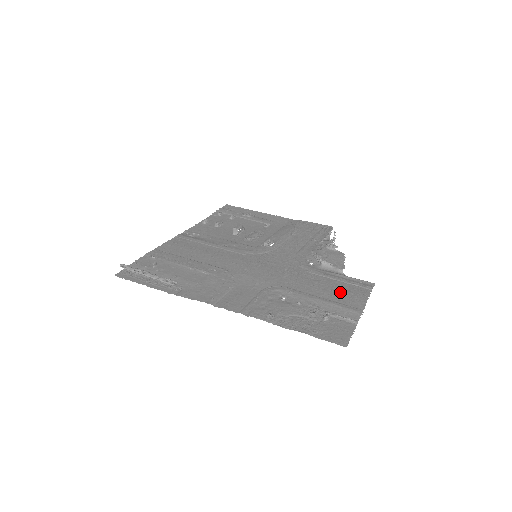
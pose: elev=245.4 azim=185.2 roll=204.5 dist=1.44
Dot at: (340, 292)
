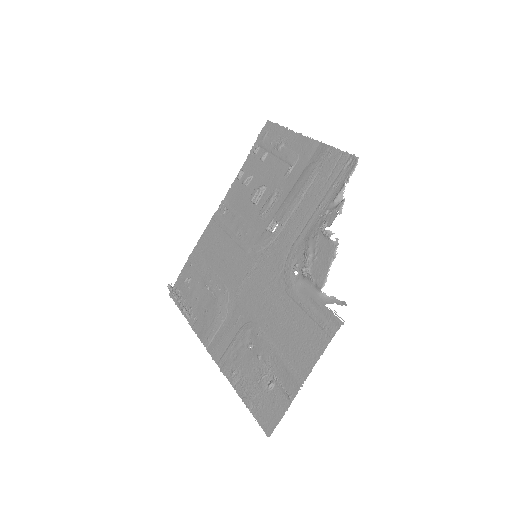
Dot at: (298, 341)
